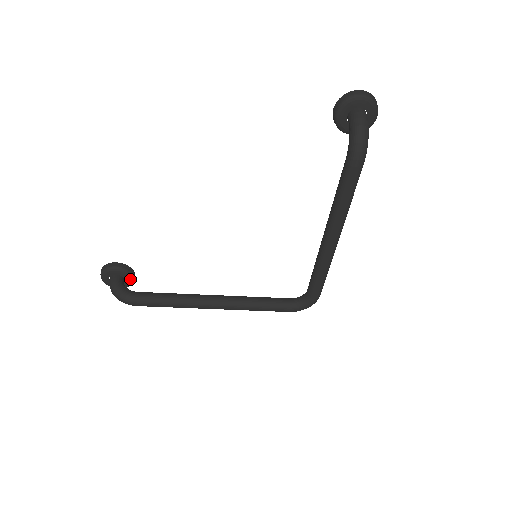
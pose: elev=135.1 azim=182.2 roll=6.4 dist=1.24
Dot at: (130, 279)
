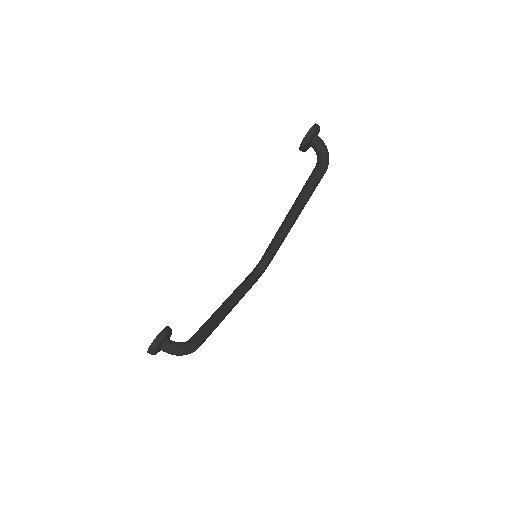
Dot at: occluded
